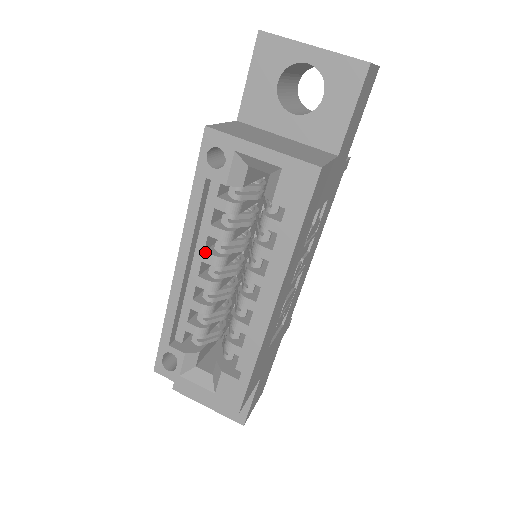
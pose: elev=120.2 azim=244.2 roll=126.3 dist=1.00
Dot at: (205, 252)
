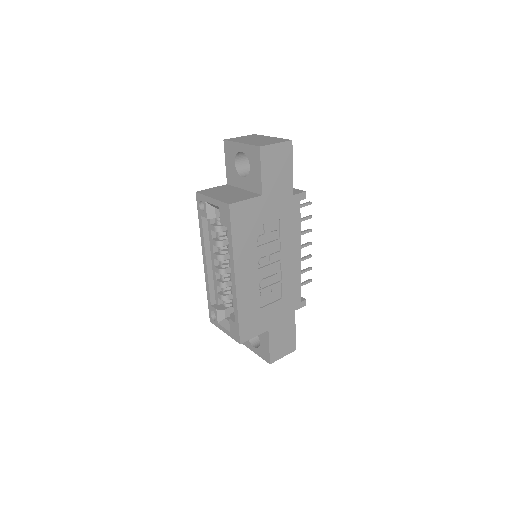
Dot at: (214, 253)
